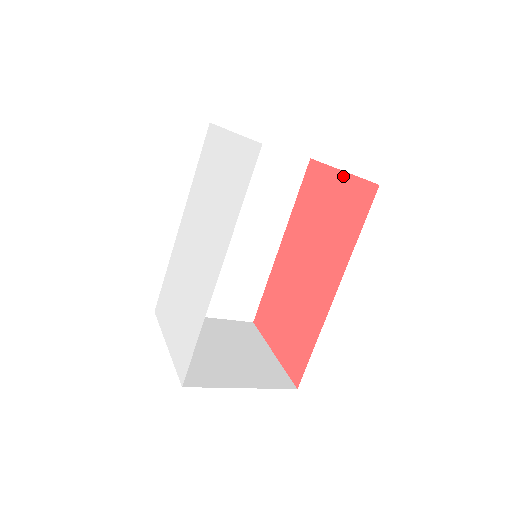
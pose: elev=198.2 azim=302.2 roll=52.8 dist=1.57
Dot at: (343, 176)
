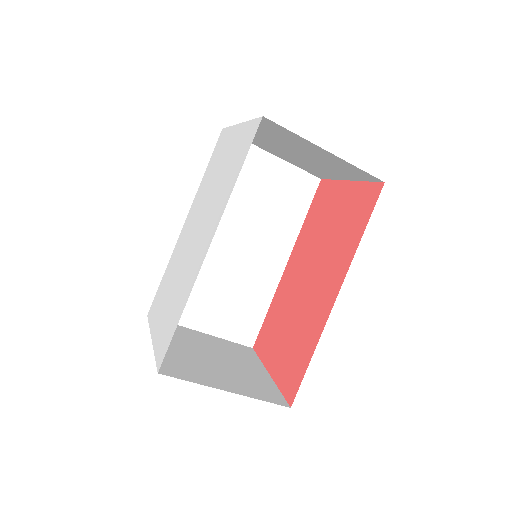
Dot at: (350, 185)
